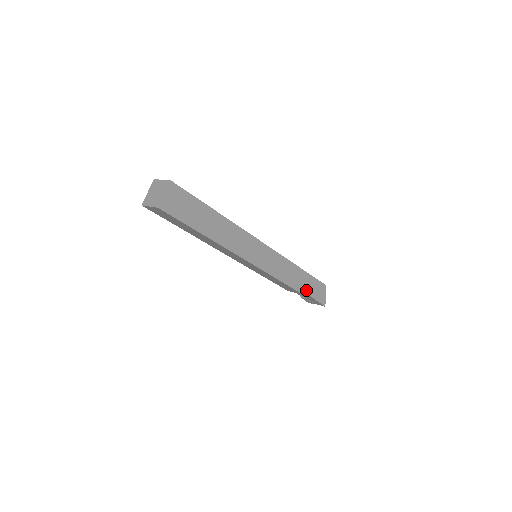
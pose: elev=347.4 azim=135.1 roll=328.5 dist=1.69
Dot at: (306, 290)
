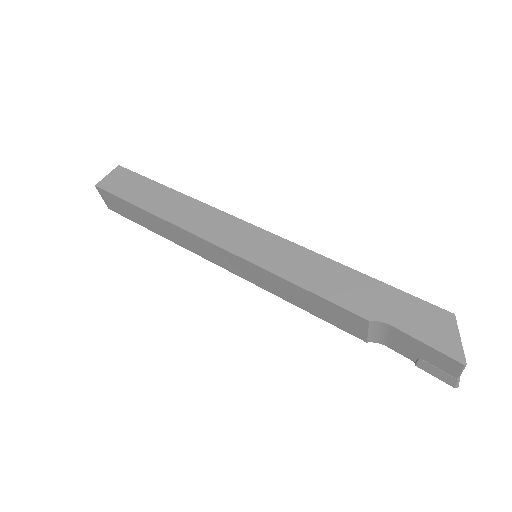
Dot at: (377, 312)
